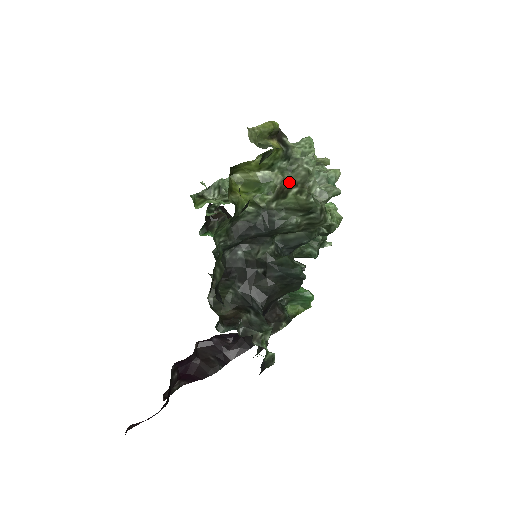
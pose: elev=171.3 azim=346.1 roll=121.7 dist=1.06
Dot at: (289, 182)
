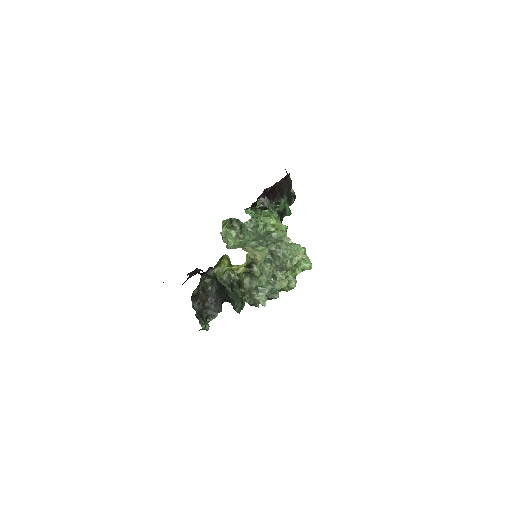
Dot at: (244, 285)
